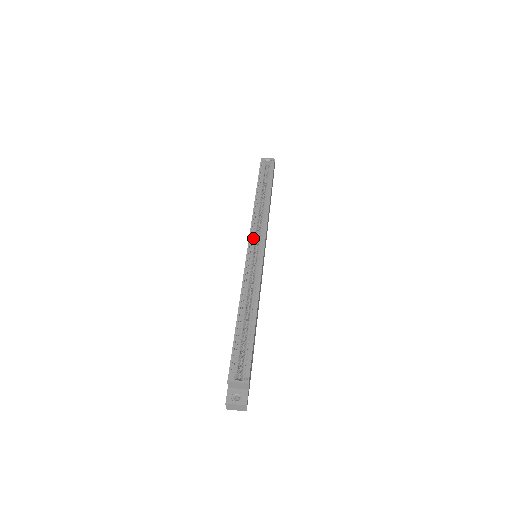
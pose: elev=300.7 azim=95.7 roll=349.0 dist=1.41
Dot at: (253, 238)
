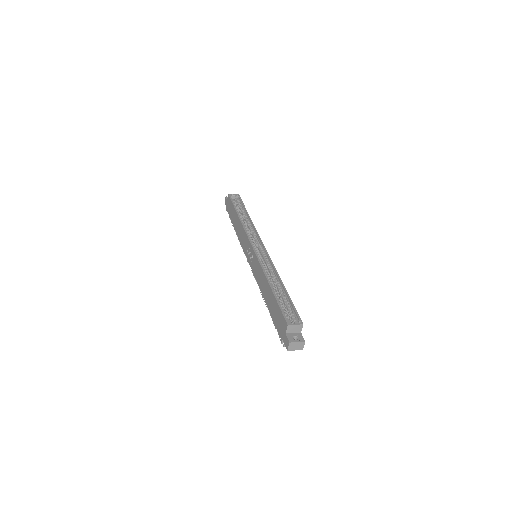
Dot at: (252, 242)
